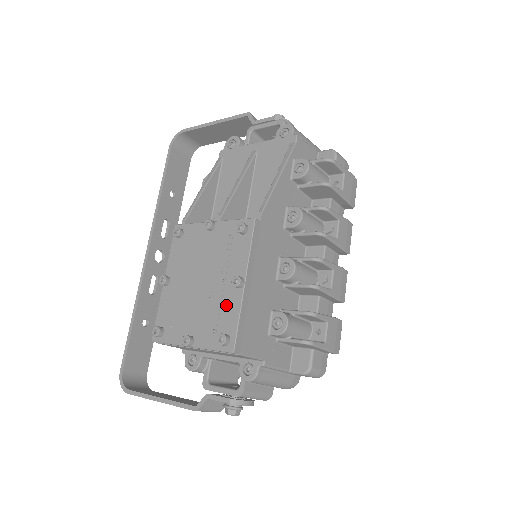
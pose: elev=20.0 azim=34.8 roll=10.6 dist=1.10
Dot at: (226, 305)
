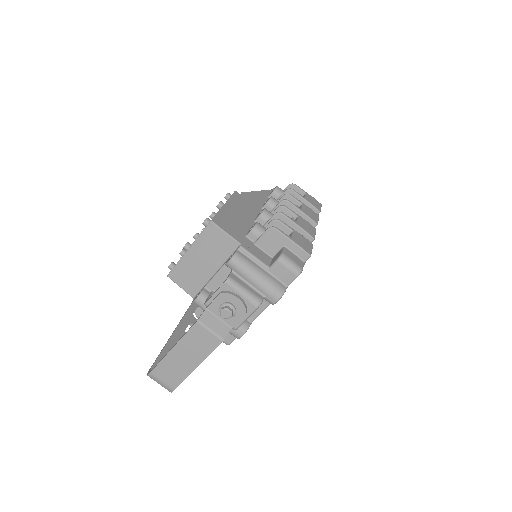
Dot at: occluded
